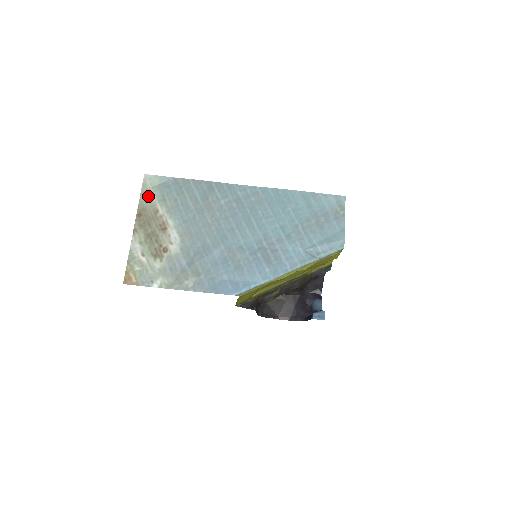
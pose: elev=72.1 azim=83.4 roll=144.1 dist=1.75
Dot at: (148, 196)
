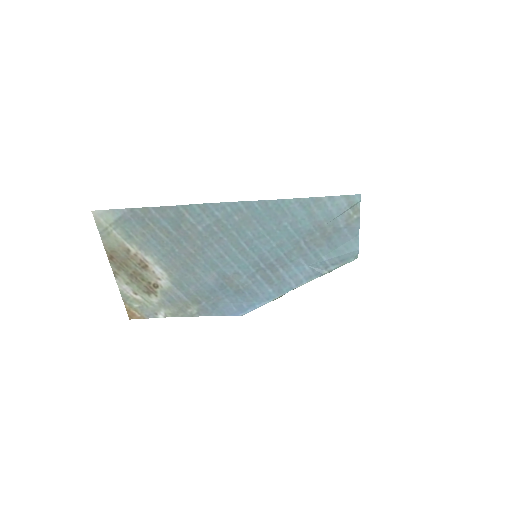
Dot at: (110, 236)
